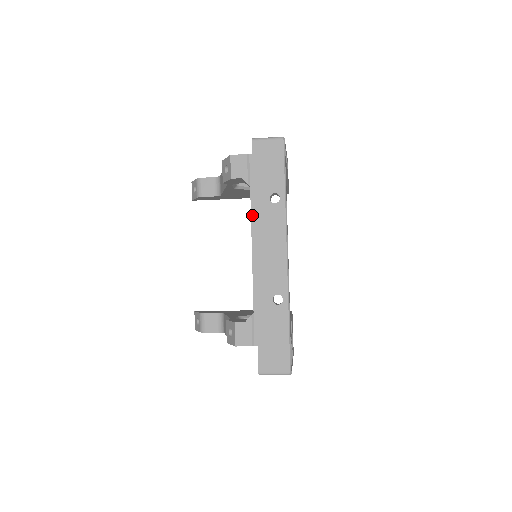
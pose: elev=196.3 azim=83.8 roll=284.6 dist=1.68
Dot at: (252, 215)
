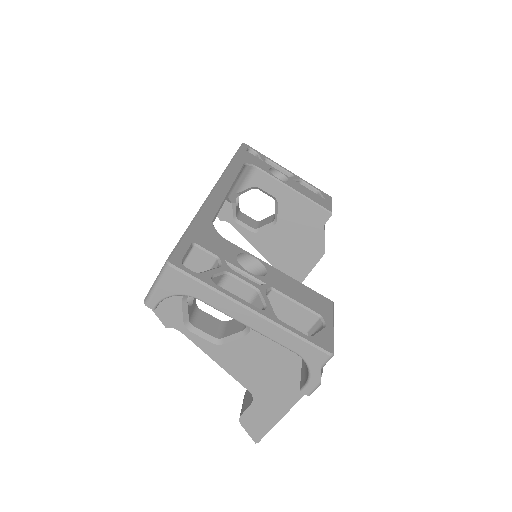
Dot at: occluded
